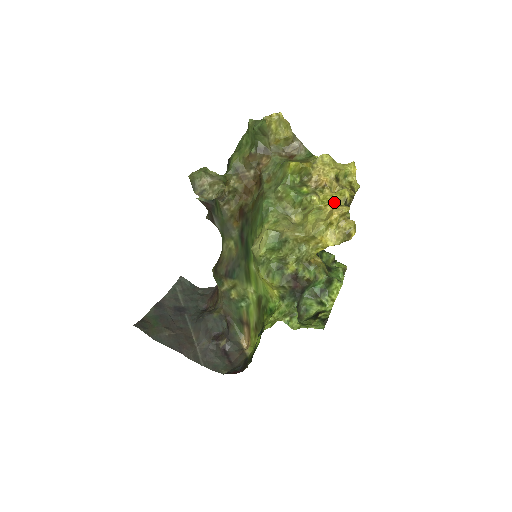
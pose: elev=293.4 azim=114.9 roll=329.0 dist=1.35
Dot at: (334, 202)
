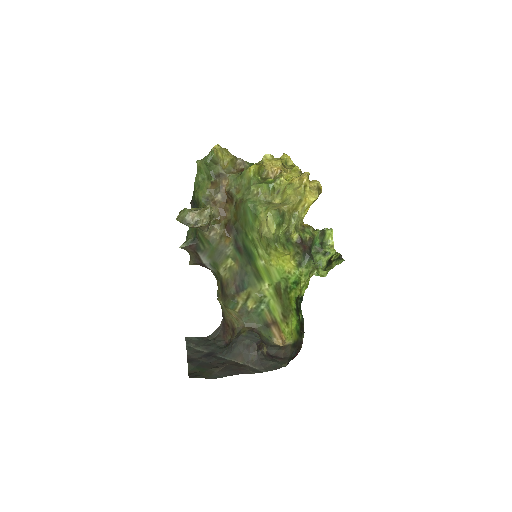
Dot at: (295, 176)
